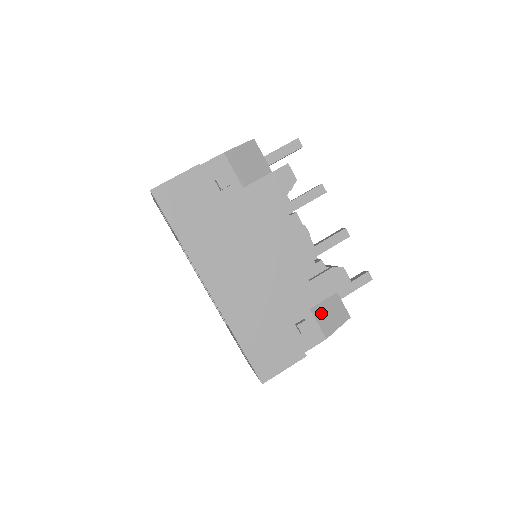
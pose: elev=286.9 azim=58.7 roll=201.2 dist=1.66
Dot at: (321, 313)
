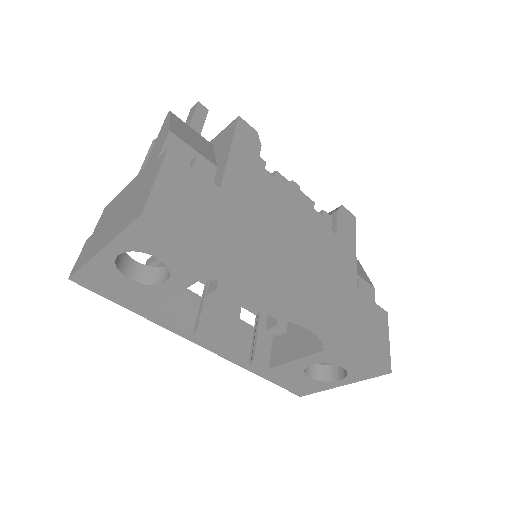
Dot at: occluded
